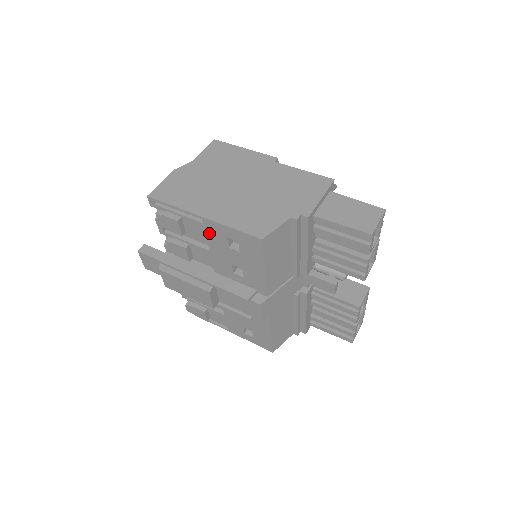
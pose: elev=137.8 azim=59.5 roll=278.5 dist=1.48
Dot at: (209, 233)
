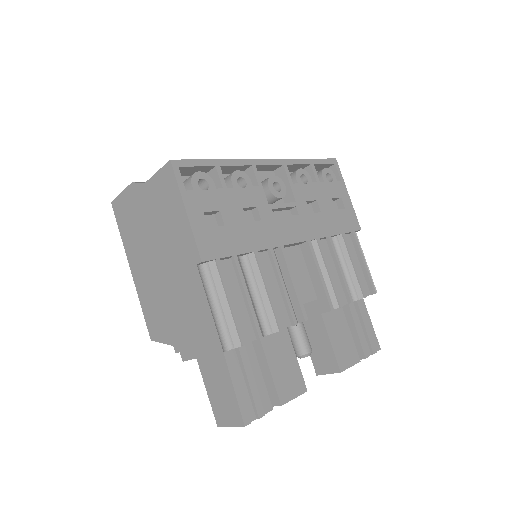
Dot at: occluded
